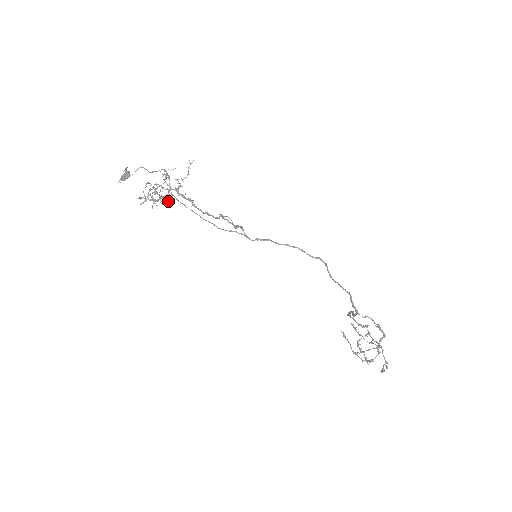
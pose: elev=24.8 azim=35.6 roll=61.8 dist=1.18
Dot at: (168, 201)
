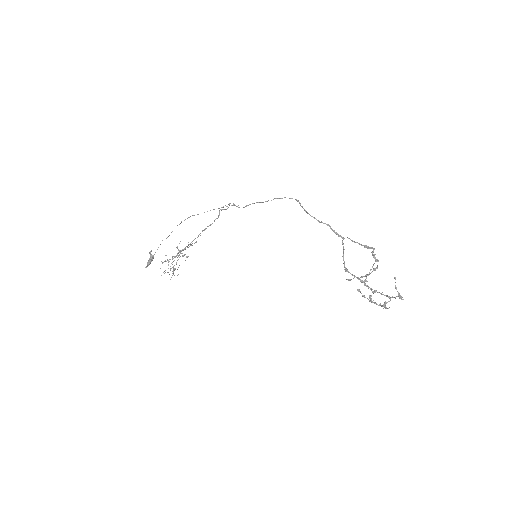
Dot at: (183, 255)
